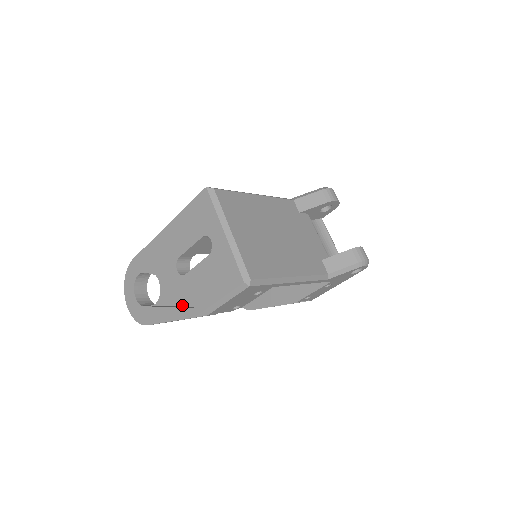
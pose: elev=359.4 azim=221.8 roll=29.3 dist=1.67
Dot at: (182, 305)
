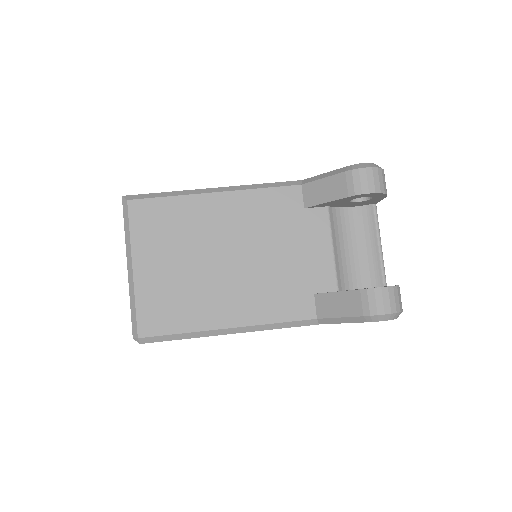
Dot at: occluded
